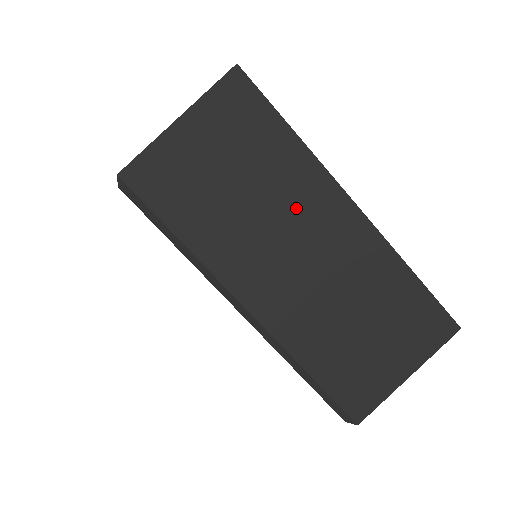
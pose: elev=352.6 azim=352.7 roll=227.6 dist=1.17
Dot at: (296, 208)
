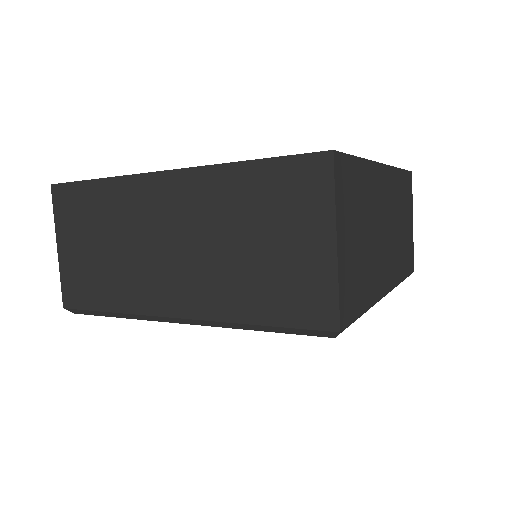
Dot at: (139, 220)
